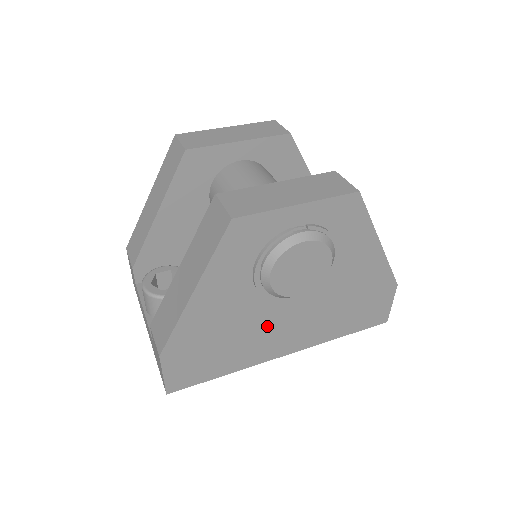
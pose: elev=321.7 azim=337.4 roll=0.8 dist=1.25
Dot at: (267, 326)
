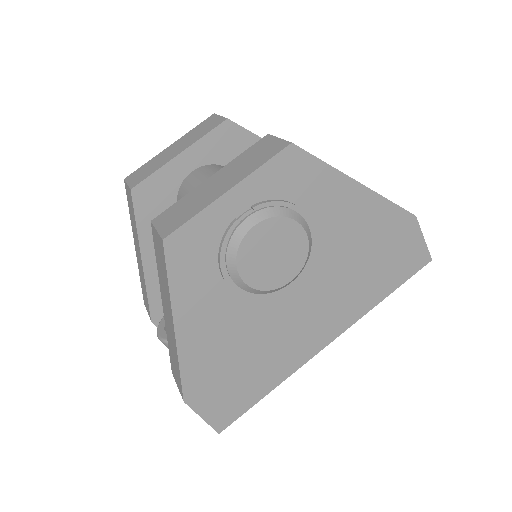
Dot at: (284, 325)
